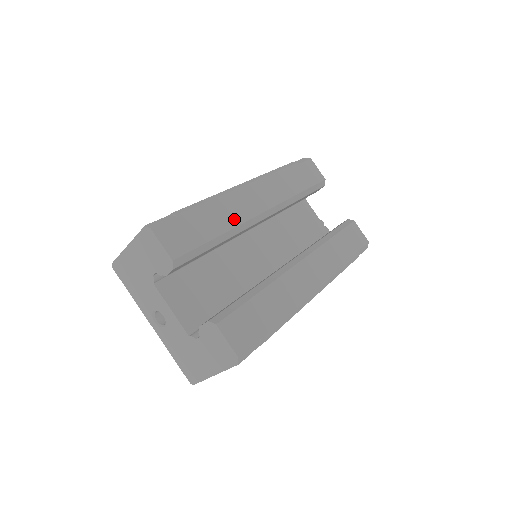
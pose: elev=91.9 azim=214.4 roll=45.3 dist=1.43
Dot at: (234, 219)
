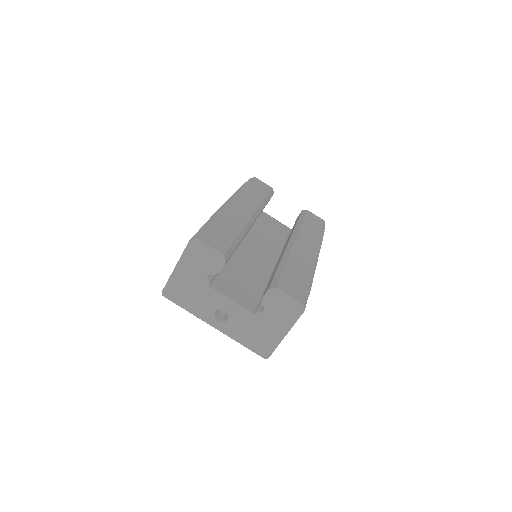
Dot at: (239, 223)
